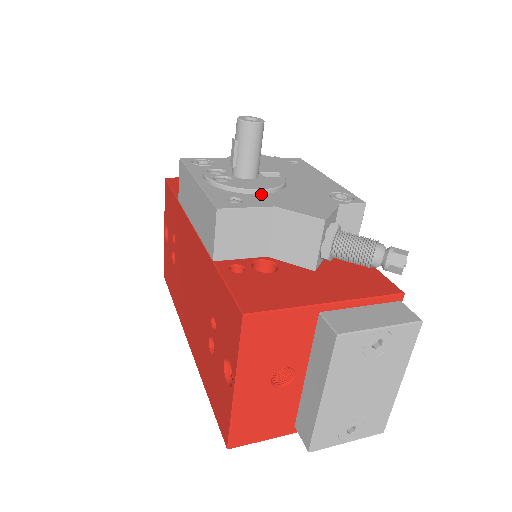
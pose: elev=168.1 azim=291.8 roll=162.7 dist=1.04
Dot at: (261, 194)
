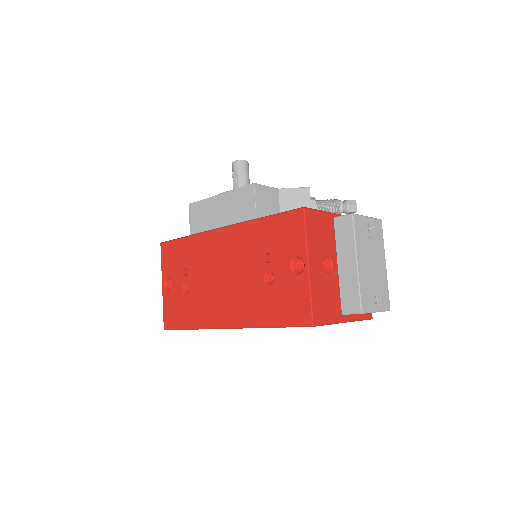
Dot at: occluded
